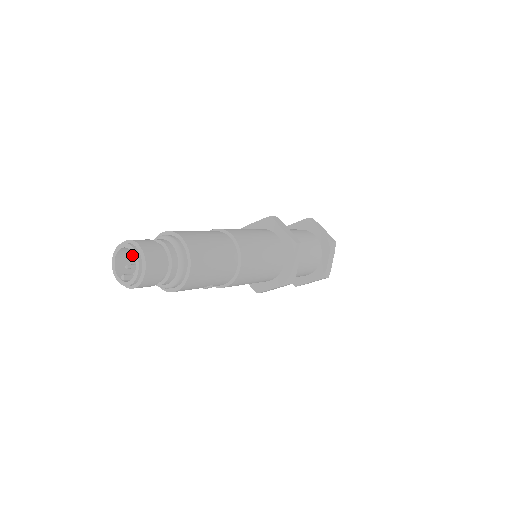
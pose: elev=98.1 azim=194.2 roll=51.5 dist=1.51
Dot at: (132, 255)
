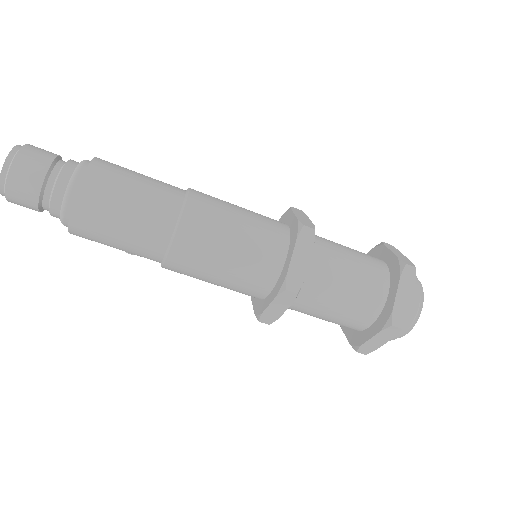
Dot at: occluded
